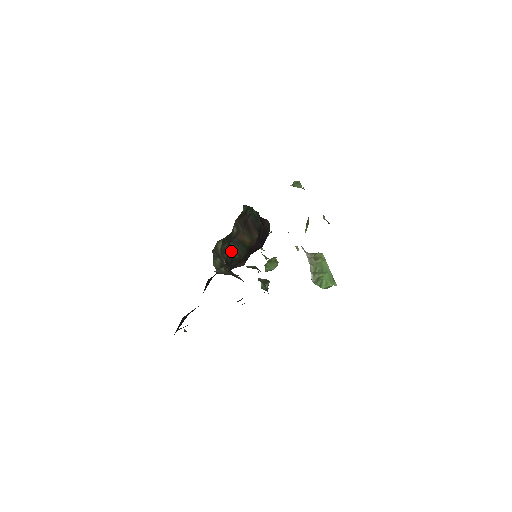
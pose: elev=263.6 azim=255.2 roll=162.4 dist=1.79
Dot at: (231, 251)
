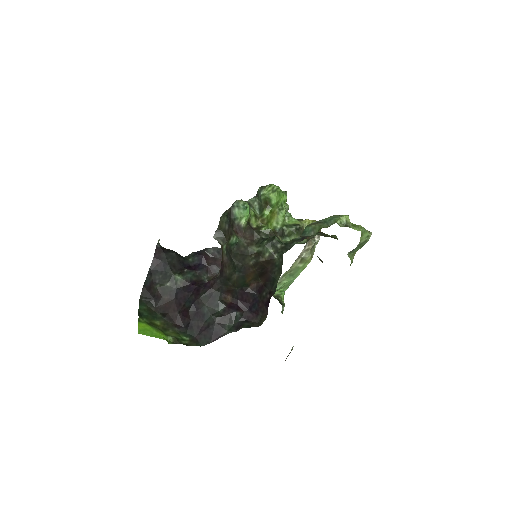
Dot at: (231, 277)
